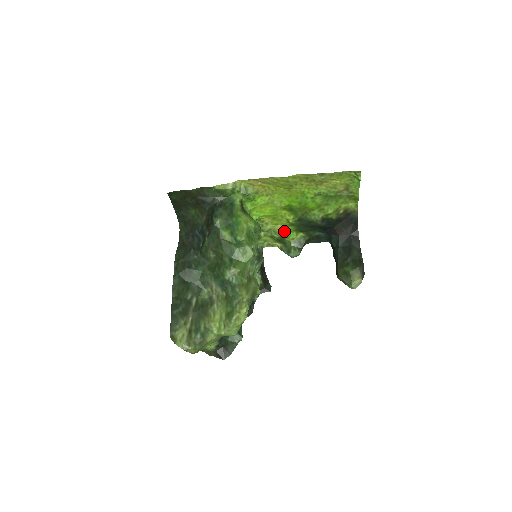
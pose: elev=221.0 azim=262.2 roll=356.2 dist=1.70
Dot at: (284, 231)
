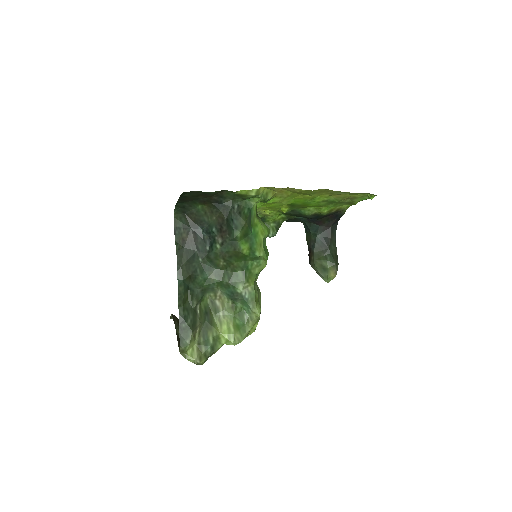
Dot at: (270, 214)
